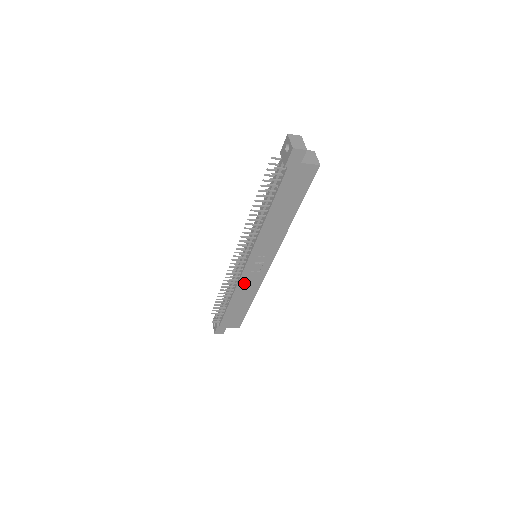
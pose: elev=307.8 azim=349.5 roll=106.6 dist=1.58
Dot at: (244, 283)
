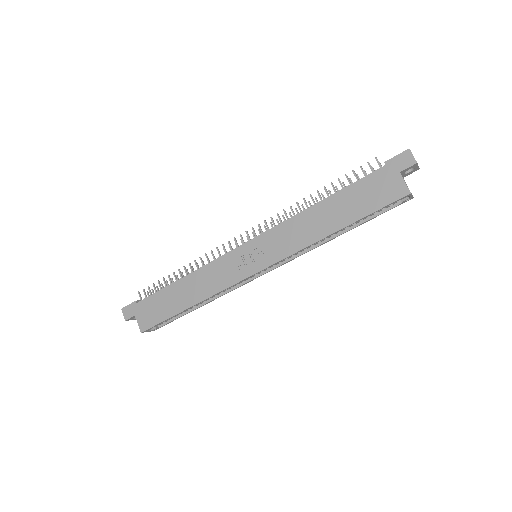
Dot at: (215, 269)
